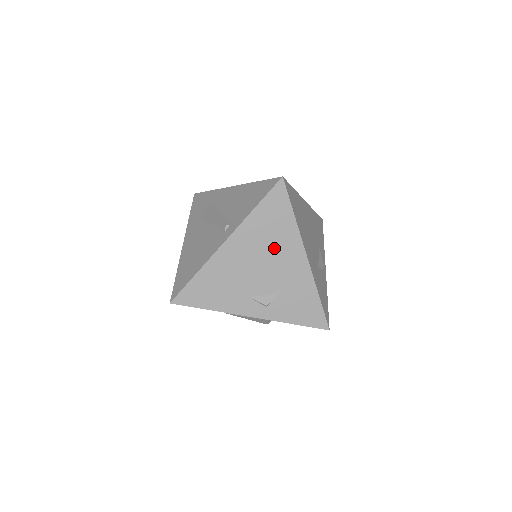
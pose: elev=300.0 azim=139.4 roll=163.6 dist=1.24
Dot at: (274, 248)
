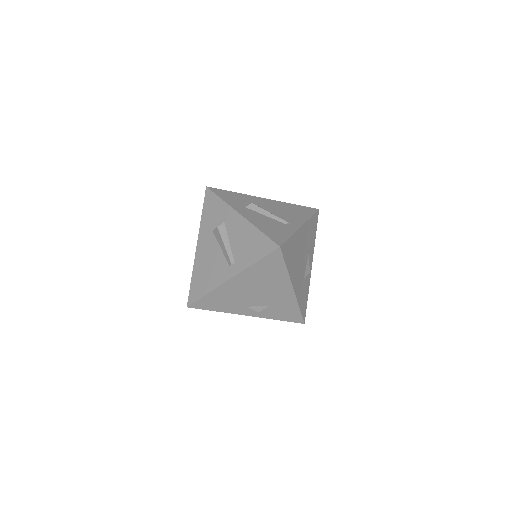
Dot at: (268, 284)
